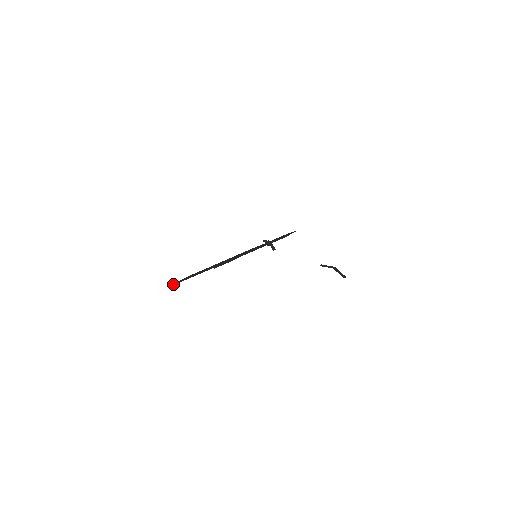
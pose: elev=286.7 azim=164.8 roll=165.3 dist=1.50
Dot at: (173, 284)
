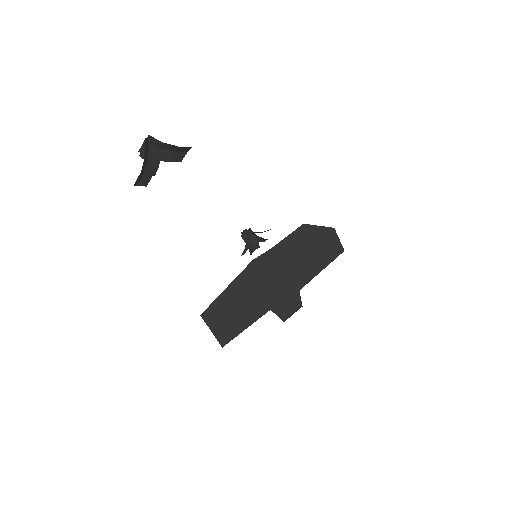
Dot at: (217, 340)
